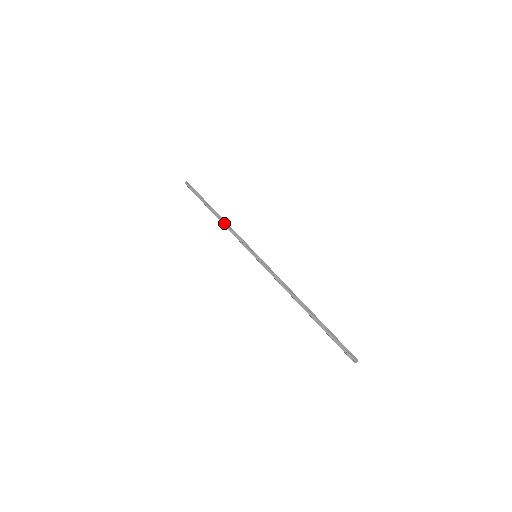
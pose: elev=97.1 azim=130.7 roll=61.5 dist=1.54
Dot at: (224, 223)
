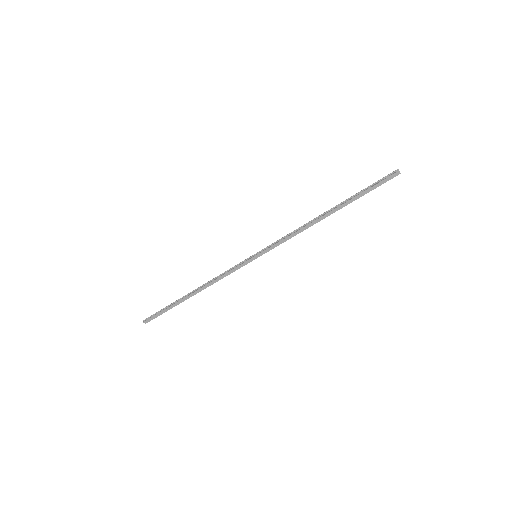
Dot at: (207, 284)
